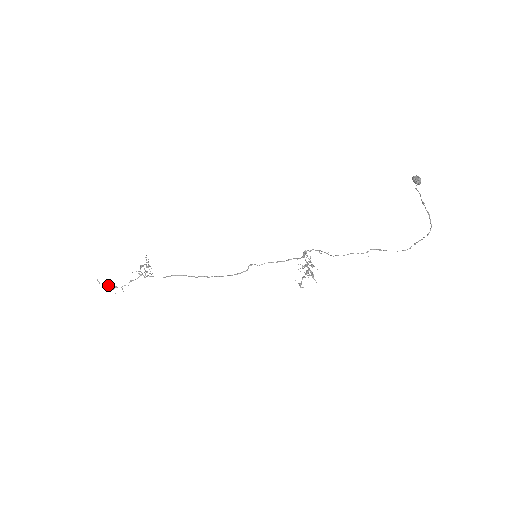
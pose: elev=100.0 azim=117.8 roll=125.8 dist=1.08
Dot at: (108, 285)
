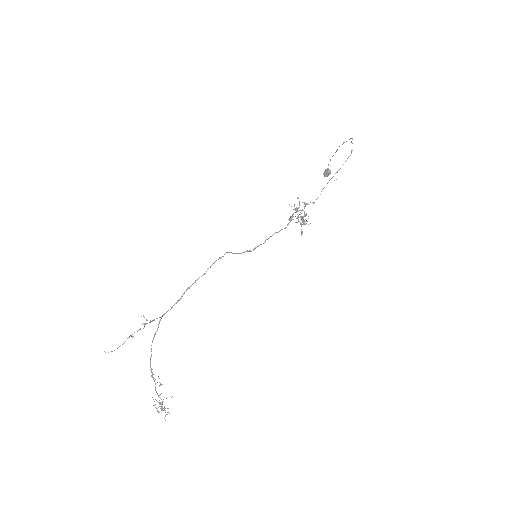
Dot at: (120, 345)
